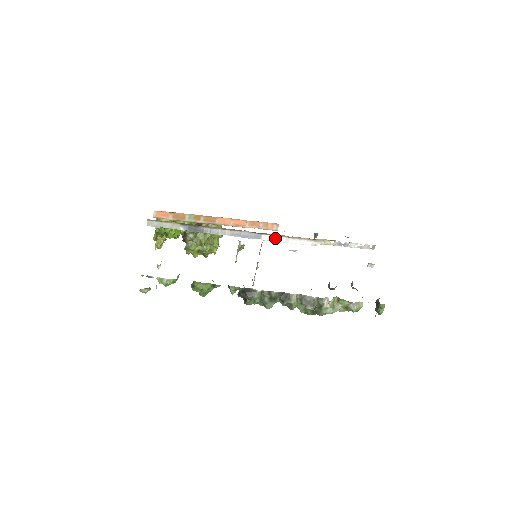
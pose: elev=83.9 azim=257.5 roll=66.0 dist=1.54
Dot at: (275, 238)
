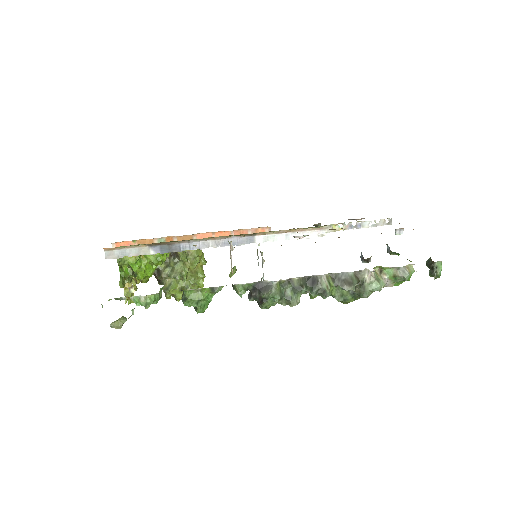
Dot at: (272, 237)
